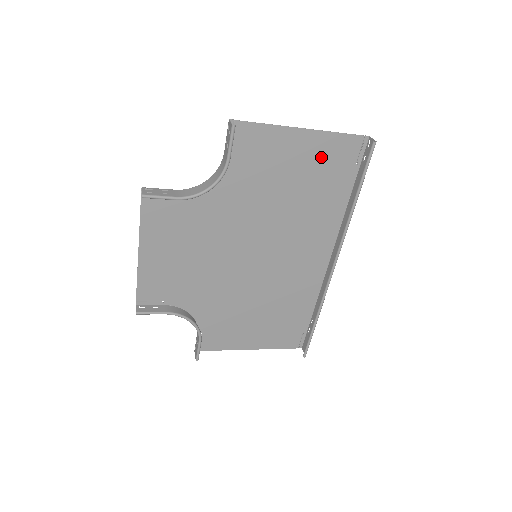
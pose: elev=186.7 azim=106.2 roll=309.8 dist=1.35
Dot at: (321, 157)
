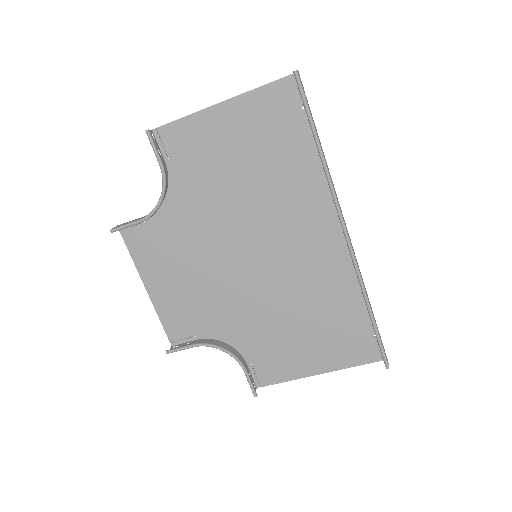
Dot at: (259, 120)
